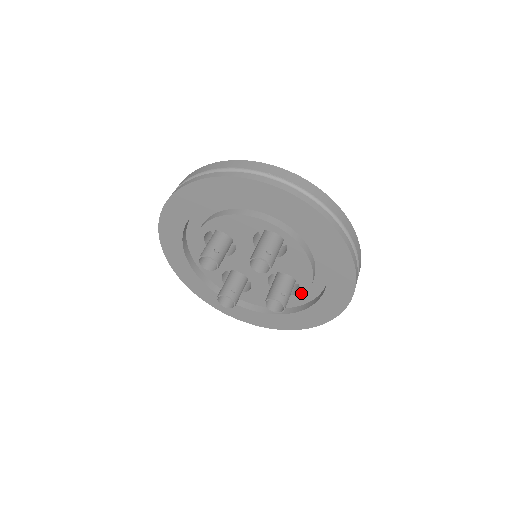
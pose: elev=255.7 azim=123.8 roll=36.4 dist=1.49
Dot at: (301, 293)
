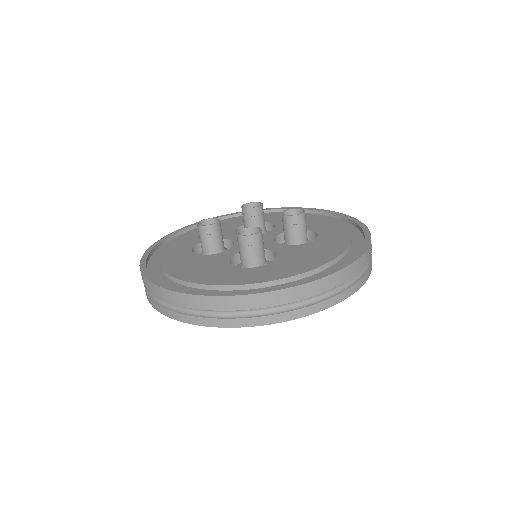
Dot at: occluded
